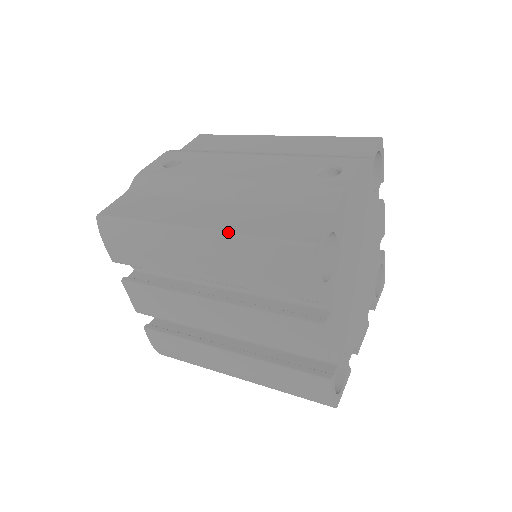
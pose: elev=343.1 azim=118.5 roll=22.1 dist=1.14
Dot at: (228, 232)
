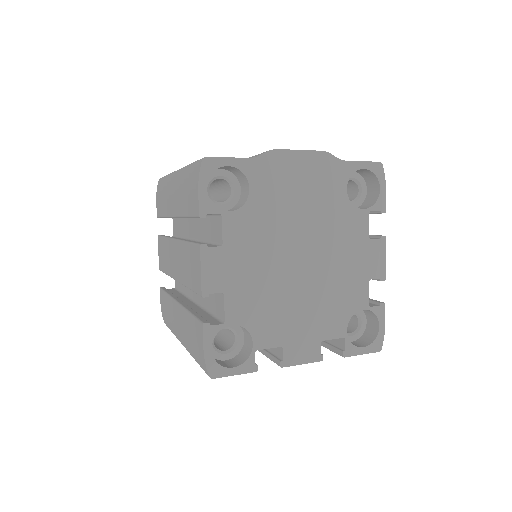
Dot at: occluded
